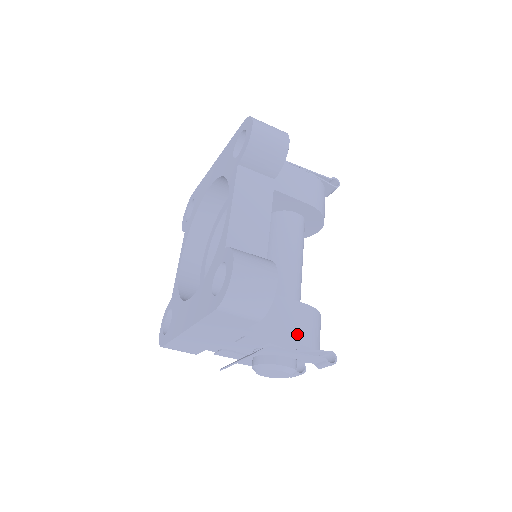
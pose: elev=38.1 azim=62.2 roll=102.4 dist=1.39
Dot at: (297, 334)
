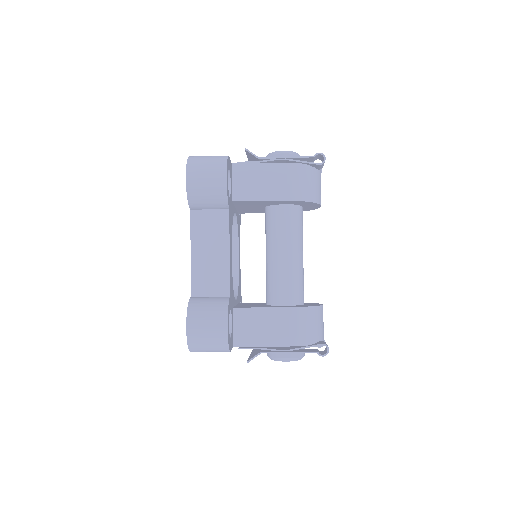
Dot at: (284, 338)
